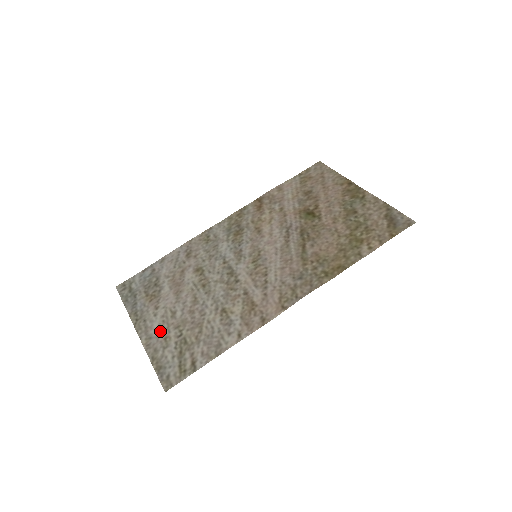
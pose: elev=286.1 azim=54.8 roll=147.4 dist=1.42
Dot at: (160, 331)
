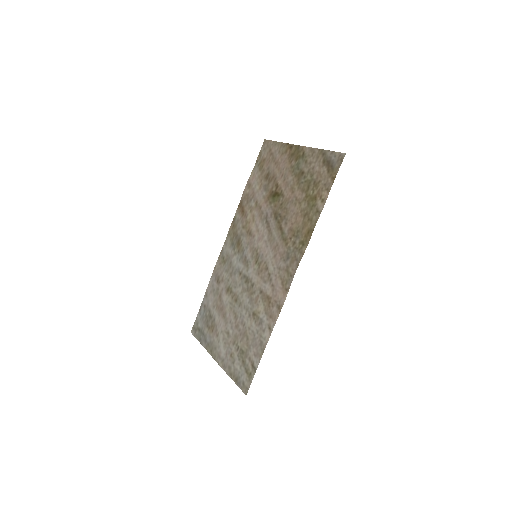
Dot at: (226, 352)
